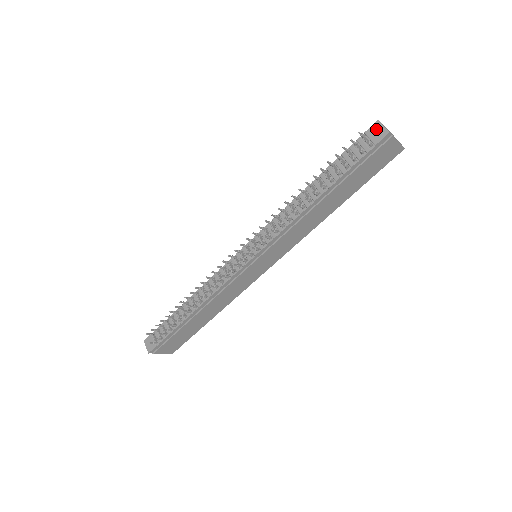
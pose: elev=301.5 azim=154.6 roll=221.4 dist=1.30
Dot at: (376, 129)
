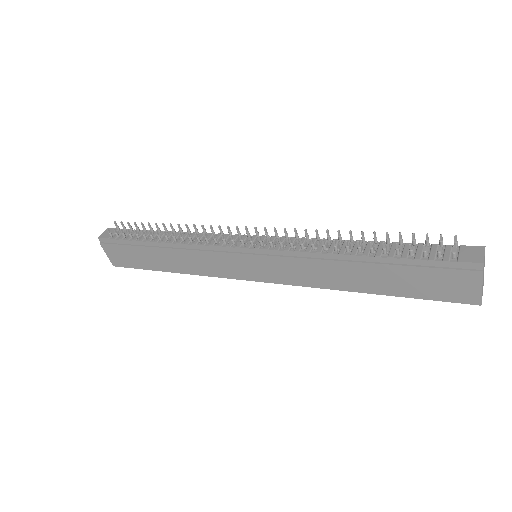
Dot at: (474, 251)
